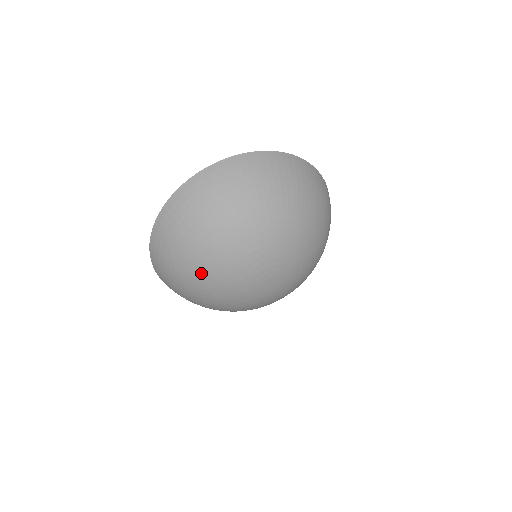
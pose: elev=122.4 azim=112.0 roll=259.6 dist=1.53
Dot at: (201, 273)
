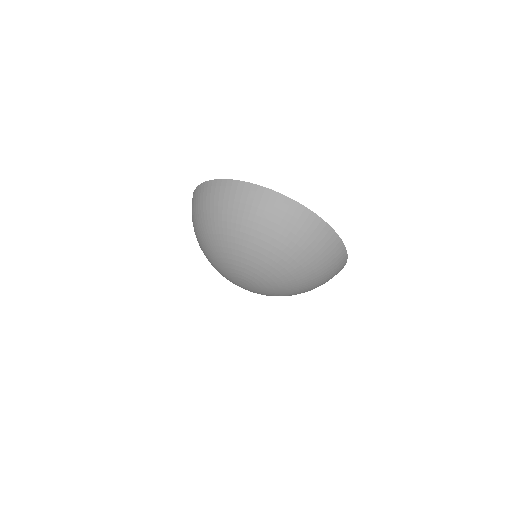
Dot at: (202, 242)
